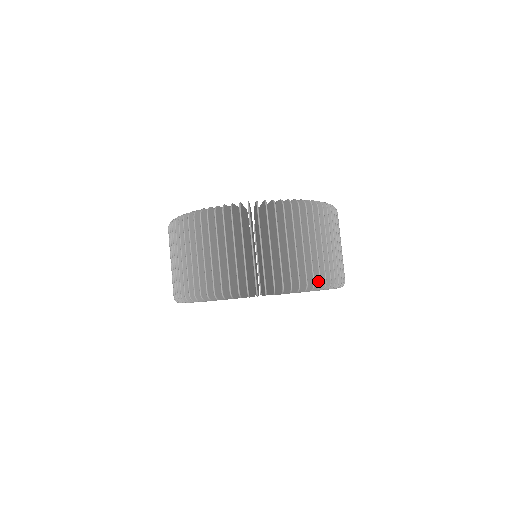
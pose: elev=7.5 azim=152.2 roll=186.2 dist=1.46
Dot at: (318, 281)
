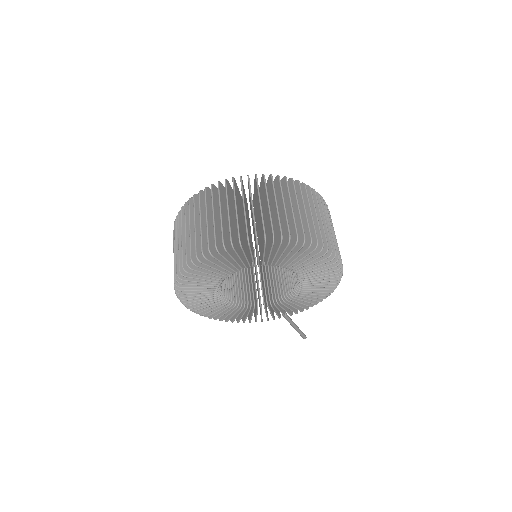
Dot at: (238, 238)
